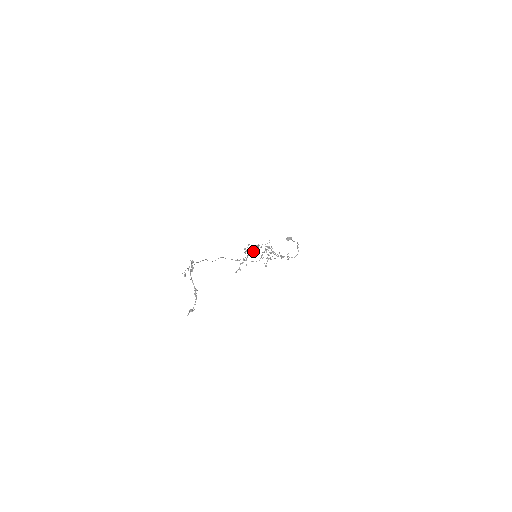
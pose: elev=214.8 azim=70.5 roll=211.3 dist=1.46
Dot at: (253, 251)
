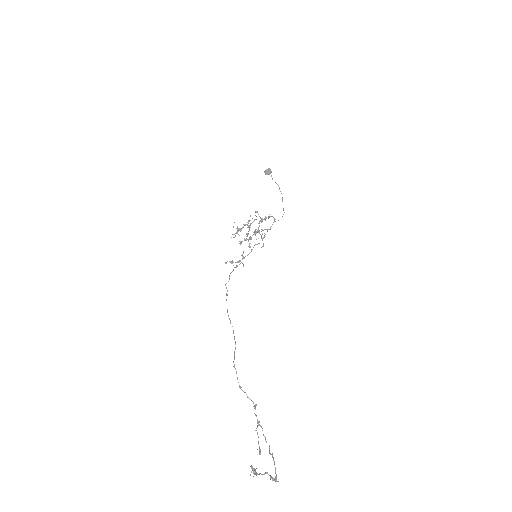
Dot at: occluded
